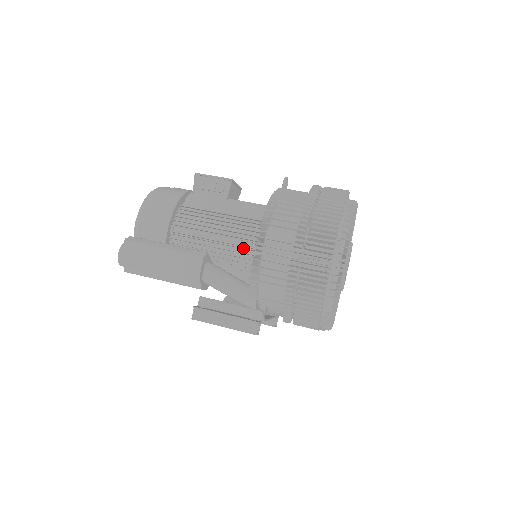
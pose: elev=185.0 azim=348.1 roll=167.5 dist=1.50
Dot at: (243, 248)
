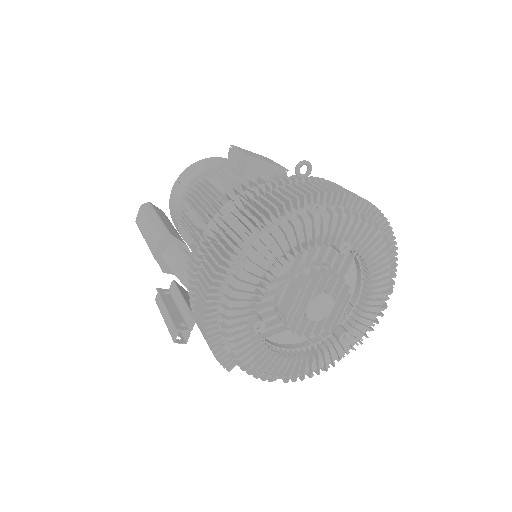
Dot at: occluded
